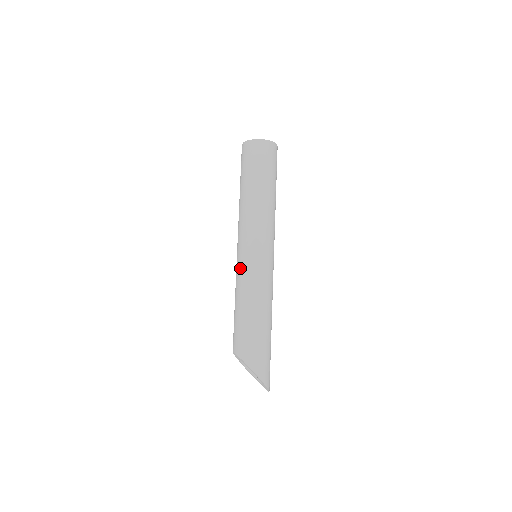
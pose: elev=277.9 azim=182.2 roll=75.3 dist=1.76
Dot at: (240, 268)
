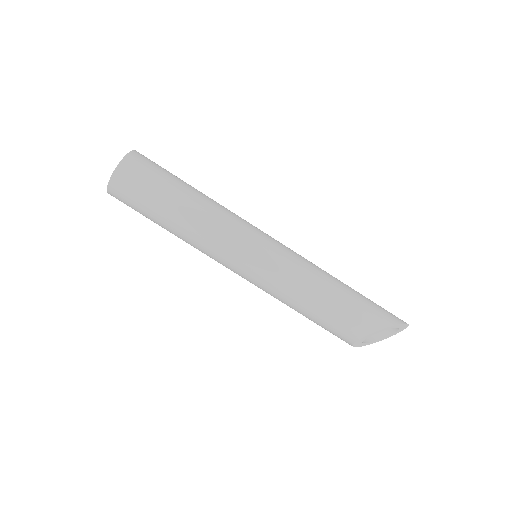
Dot at: (269, 276)
